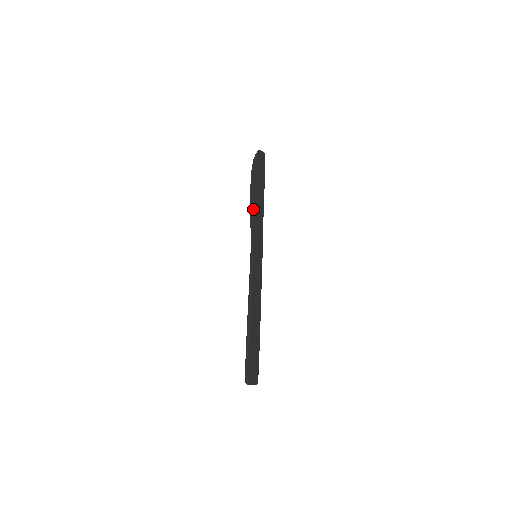
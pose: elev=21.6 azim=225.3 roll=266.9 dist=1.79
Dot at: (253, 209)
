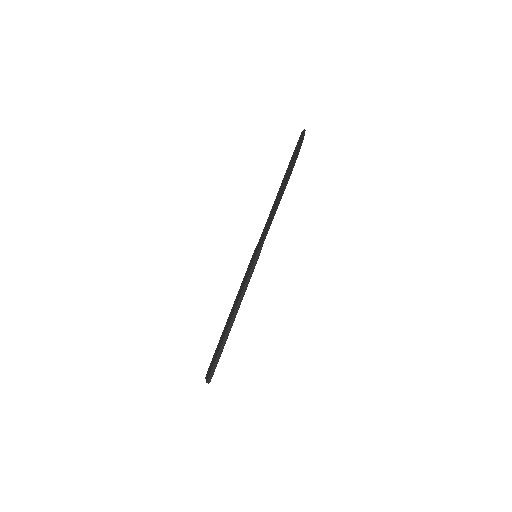
Dot at: occluded
